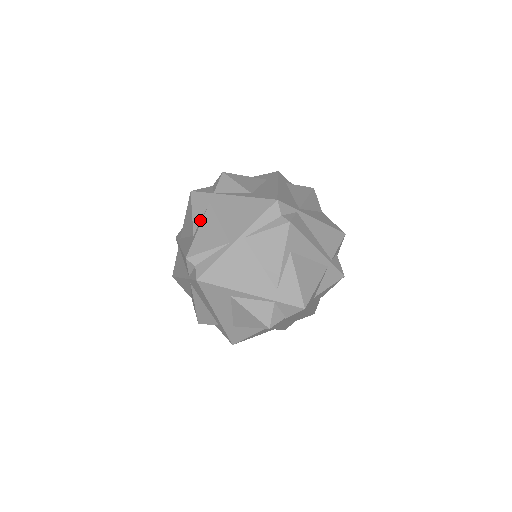
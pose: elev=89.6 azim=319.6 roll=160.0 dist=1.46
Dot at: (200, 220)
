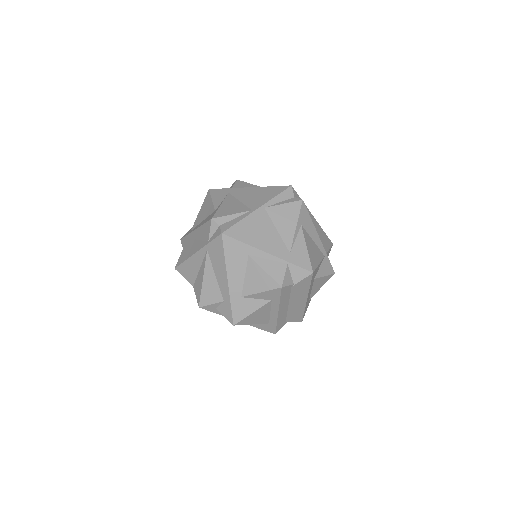
Dot at: (221, 202)
